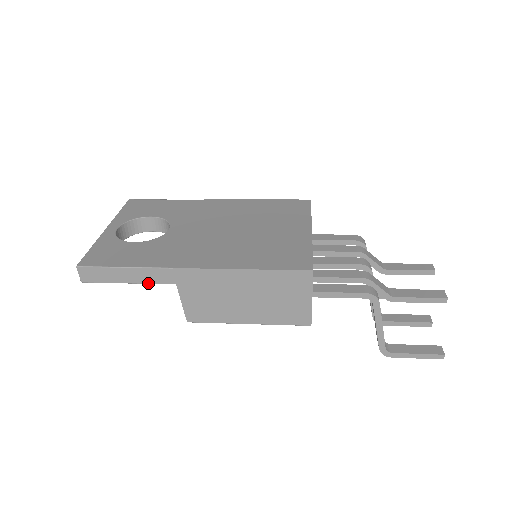
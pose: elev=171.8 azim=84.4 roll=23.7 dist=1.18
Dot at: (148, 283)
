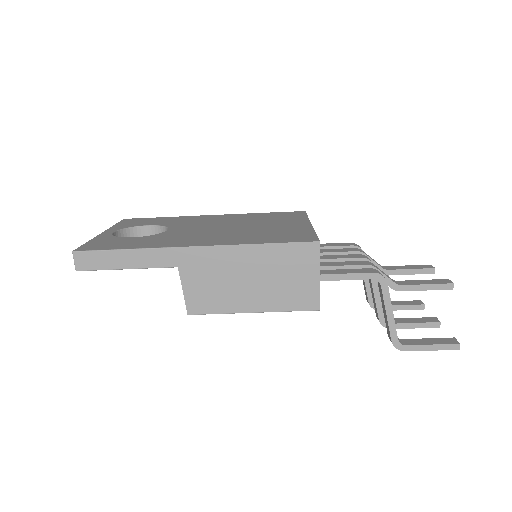
Dot at: (148, 267)
